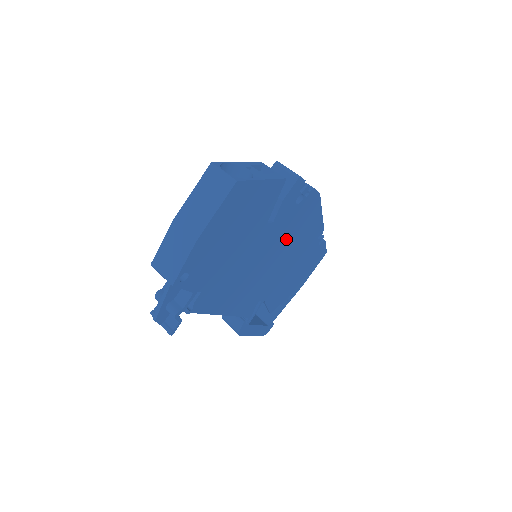
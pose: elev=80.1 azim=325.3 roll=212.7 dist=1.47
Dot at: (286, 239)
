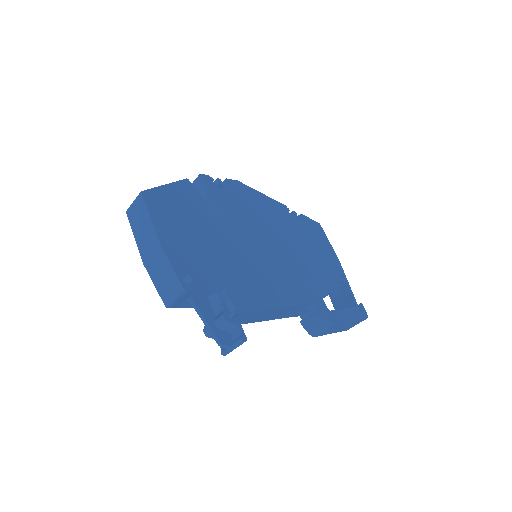
Dot at: (256, 223)
